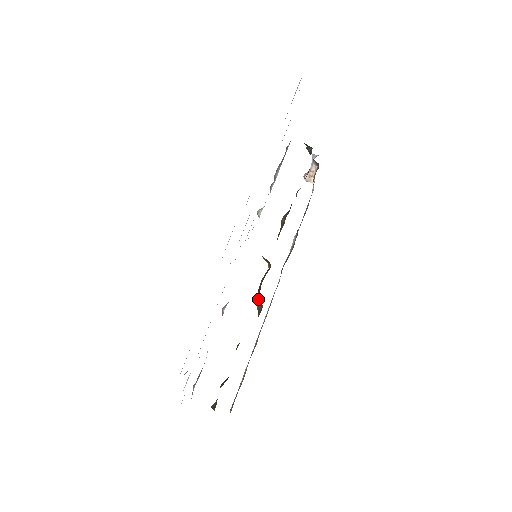
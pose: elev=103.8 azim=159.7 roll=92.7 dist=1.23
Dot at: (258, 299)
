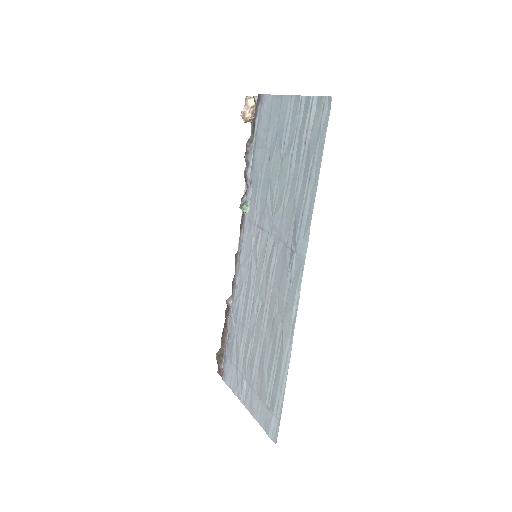
Dot at: occluded
